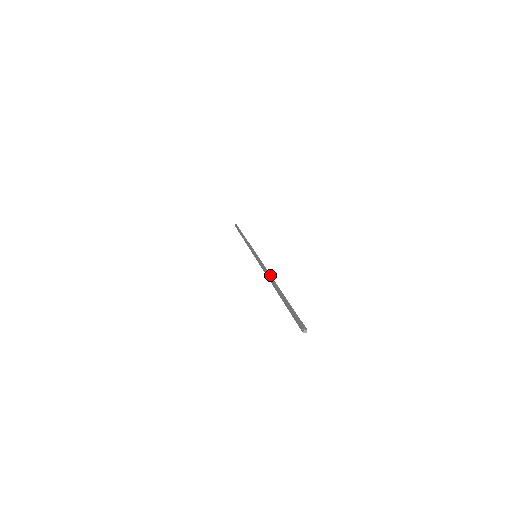
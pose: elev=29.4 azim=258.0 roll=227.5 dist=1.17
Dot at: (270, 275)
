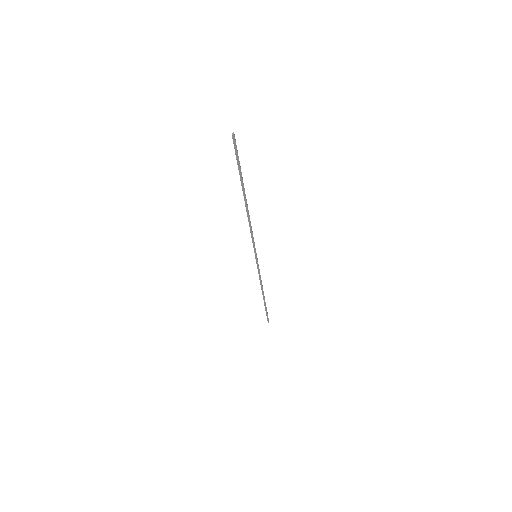
Dot at: (249, 217)
